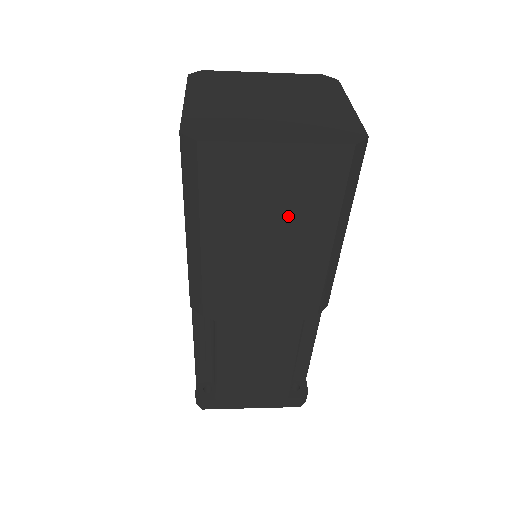
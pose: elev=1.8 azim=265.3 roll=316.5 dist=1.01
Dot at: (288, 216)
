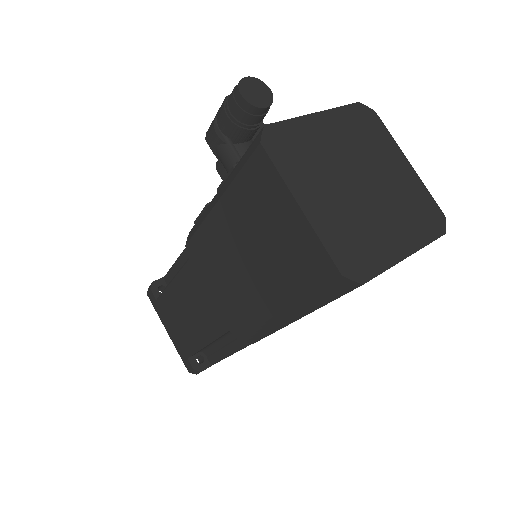
Dot at: occluded
